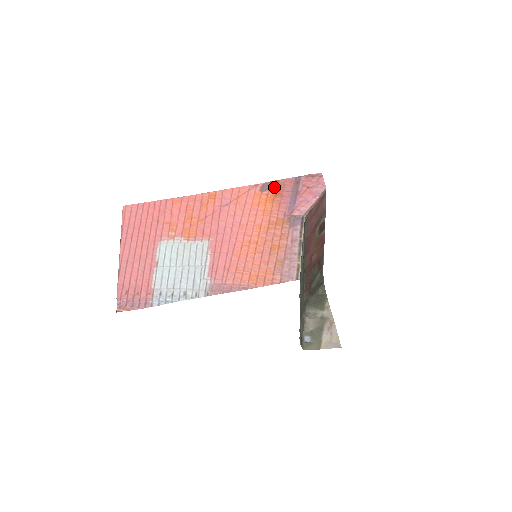
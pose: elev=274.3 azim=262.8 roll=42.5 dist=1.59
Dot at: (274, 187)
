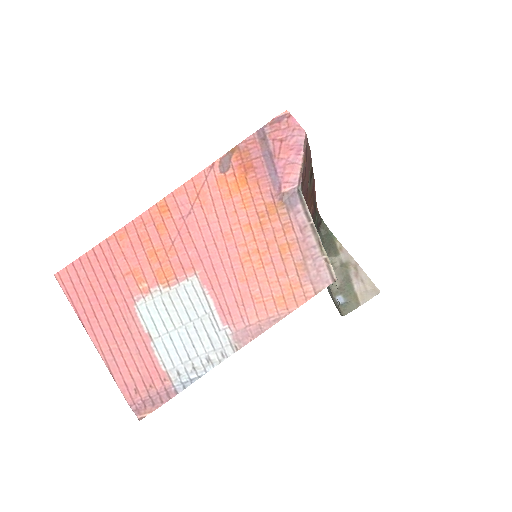
Dot at: (237, 159)
